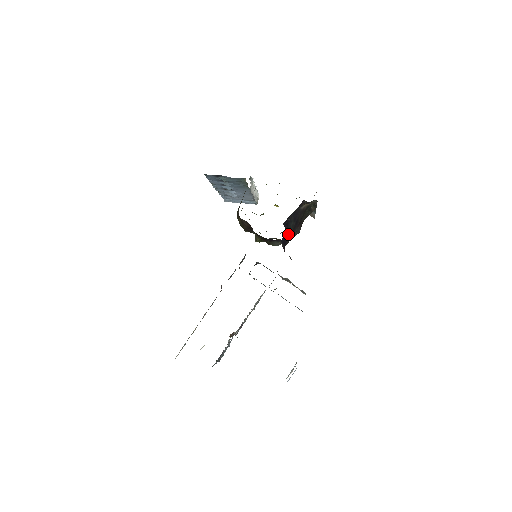
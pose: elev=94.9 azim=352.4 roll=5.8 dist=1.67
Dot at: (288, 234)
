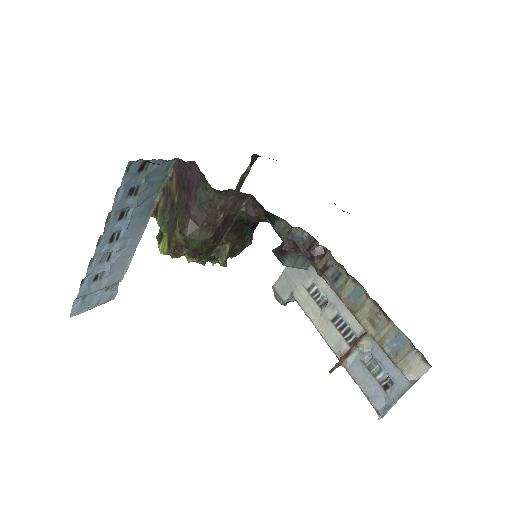
Dot at: occluded
